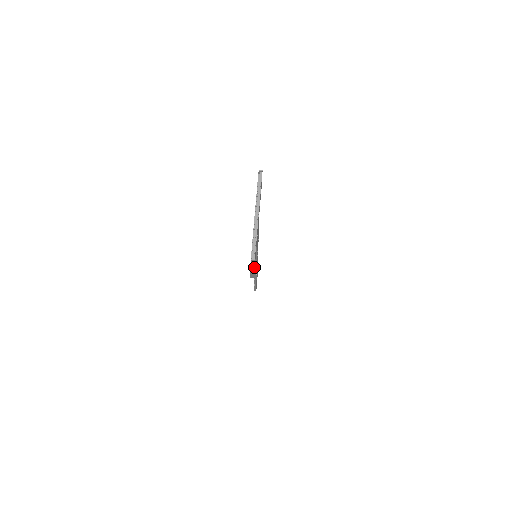
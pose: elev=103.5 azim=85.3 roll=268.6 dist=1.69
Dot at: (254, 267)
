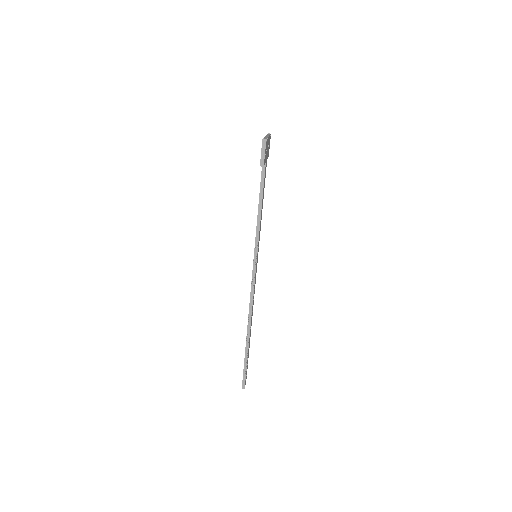
Dot at: (265, 152)
